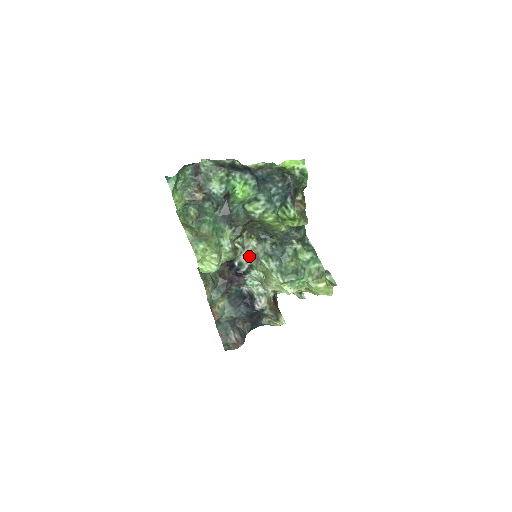
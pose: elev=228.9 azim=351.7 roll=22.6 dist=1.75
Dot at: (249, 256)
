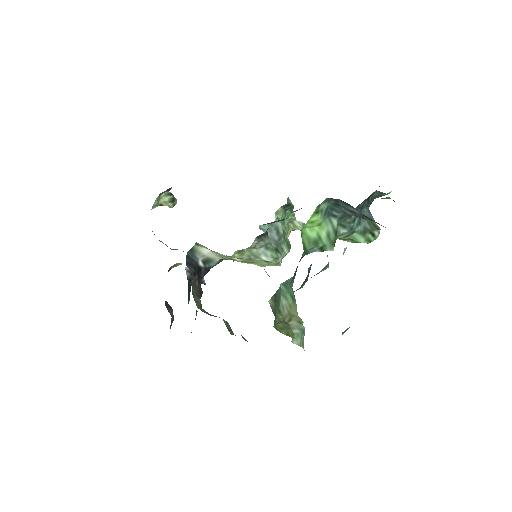
Dot at: (234, 254)
